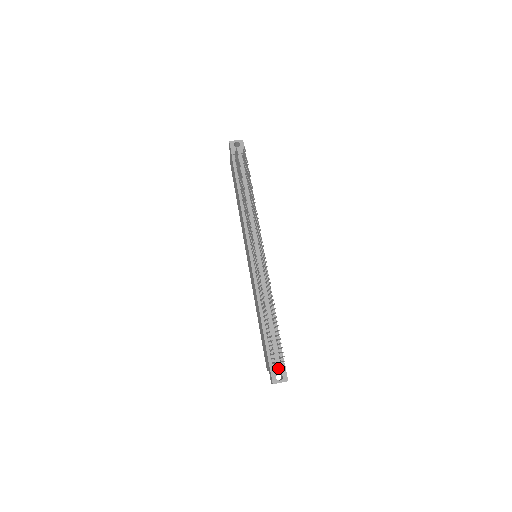
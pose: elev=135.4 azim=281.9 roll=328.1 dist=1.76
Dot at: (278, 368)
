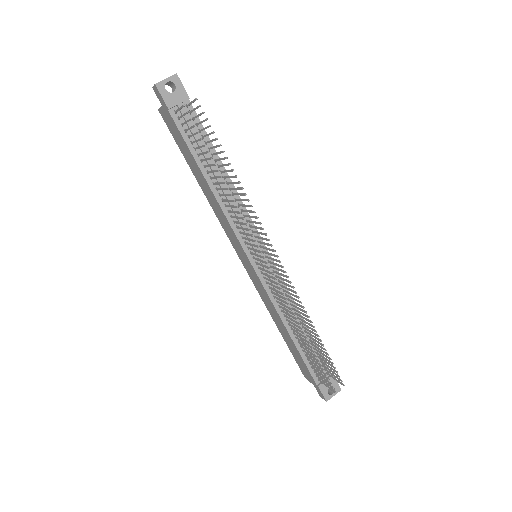
Dot at: (327, 382)
